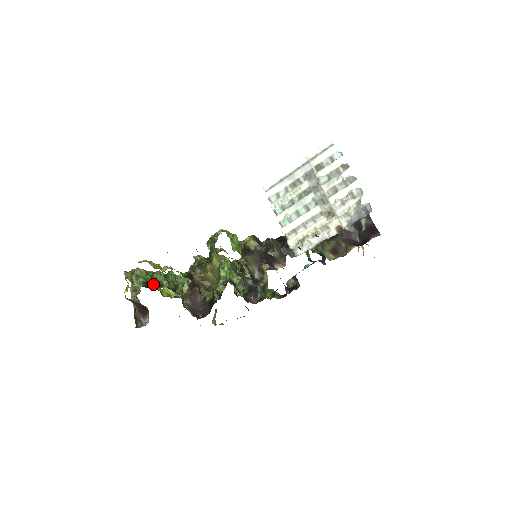
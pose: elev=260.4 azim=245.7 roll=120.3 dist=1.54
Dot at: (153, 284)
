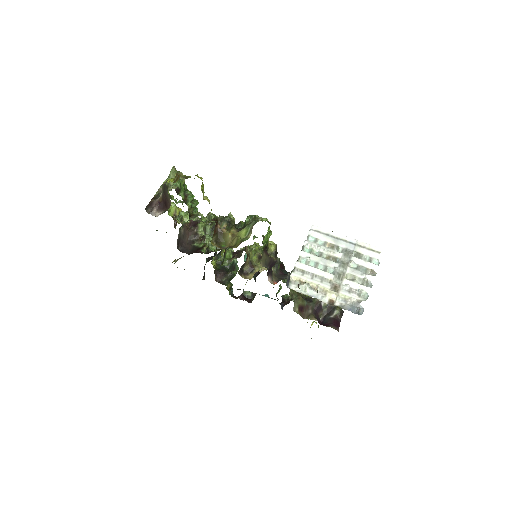
Dot at: (182, 196)
